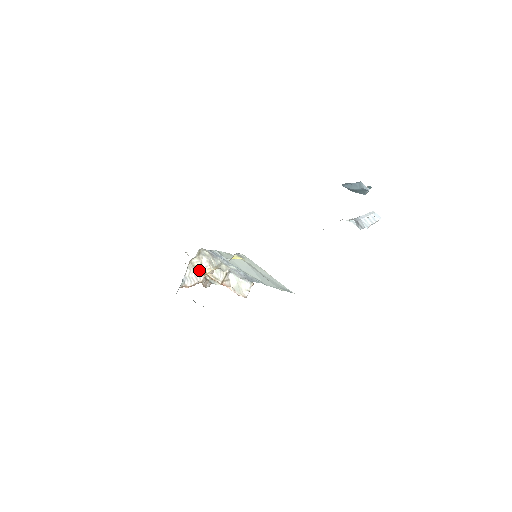
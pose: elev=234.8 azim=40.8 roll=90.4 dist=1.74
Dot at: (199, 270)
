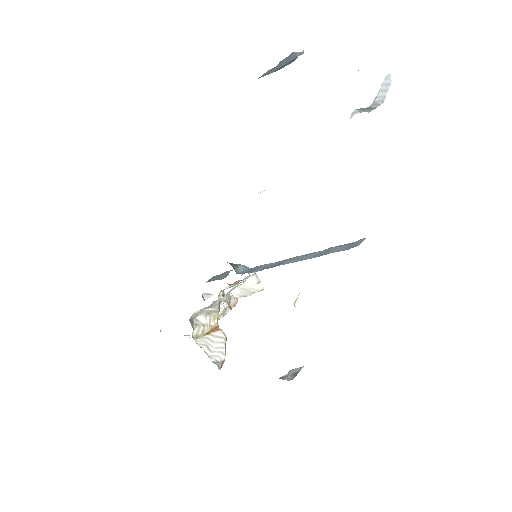
Dot at: (210, 333)
